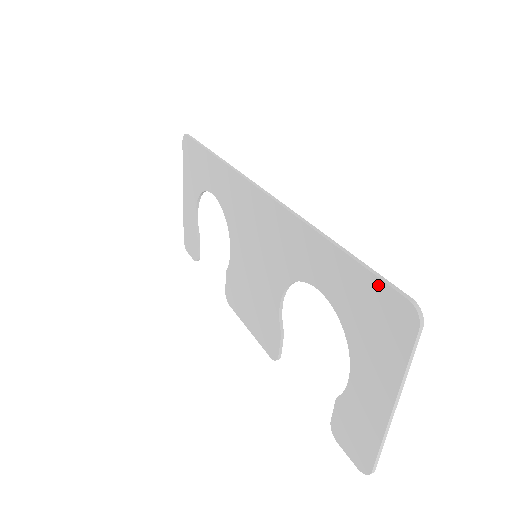
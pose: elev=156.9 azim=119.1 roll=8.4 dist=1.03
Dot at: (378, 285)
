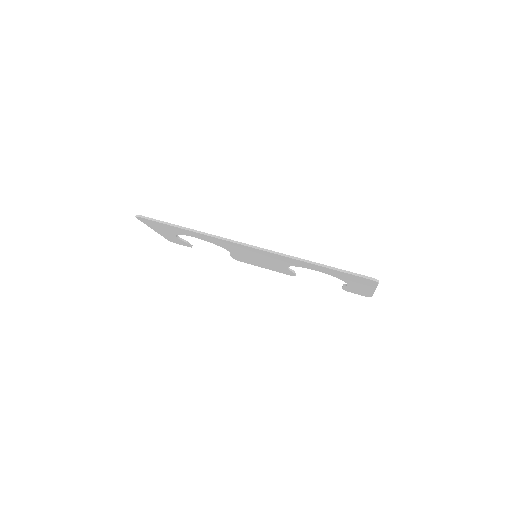
Dot at: (352, 275)
